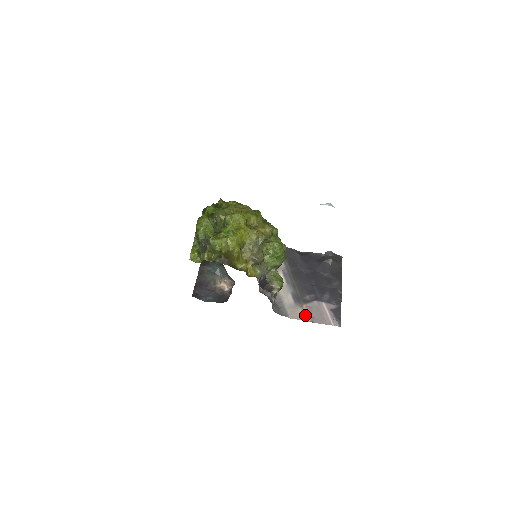
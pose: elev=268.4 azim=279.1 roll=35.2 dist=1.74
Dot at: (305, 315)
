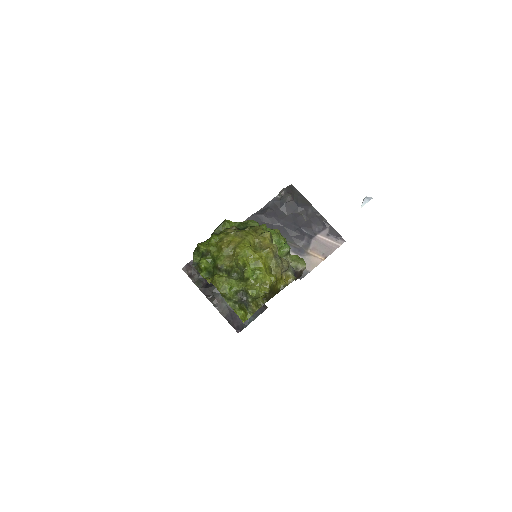
Dot at: (317, 258)
